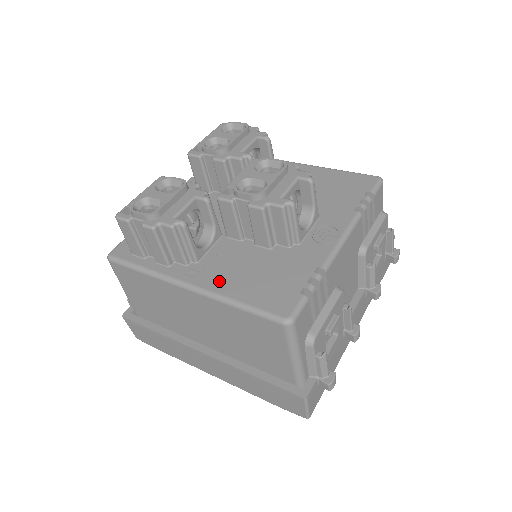
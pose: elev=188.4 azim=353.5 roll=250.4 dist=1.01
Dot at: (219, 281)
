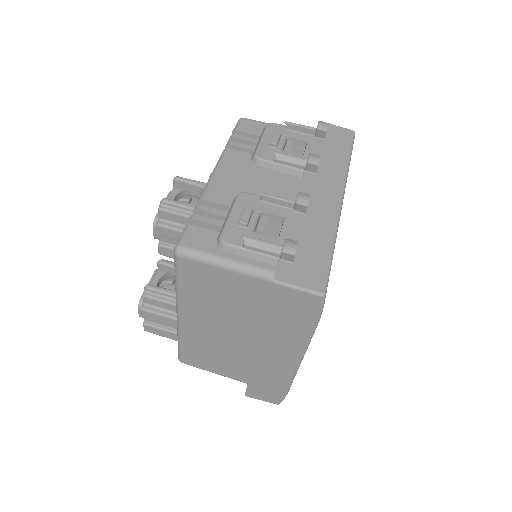
Dot at: occluded
